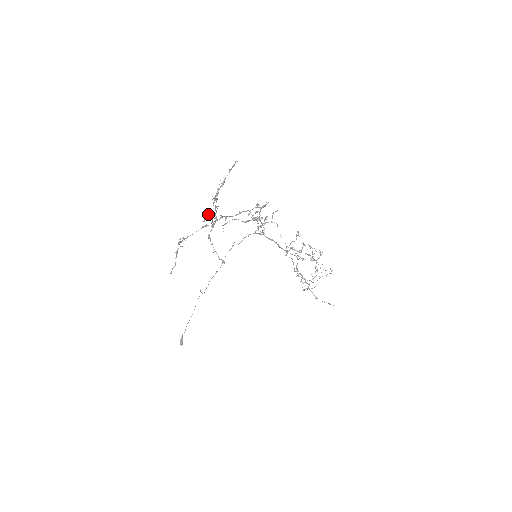
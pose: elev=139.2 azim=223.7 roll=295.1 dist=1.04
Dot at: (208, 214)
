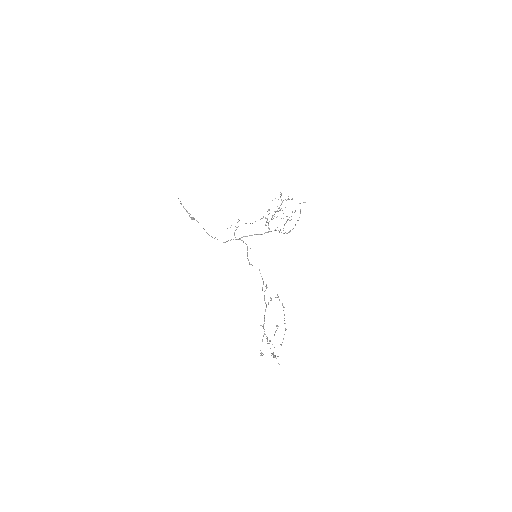
Dot at: (272, 354)
